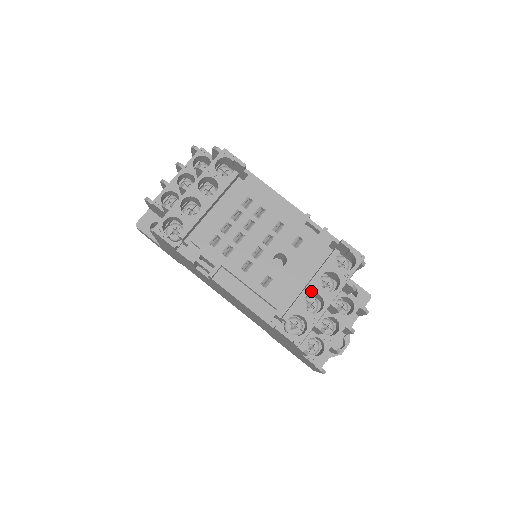
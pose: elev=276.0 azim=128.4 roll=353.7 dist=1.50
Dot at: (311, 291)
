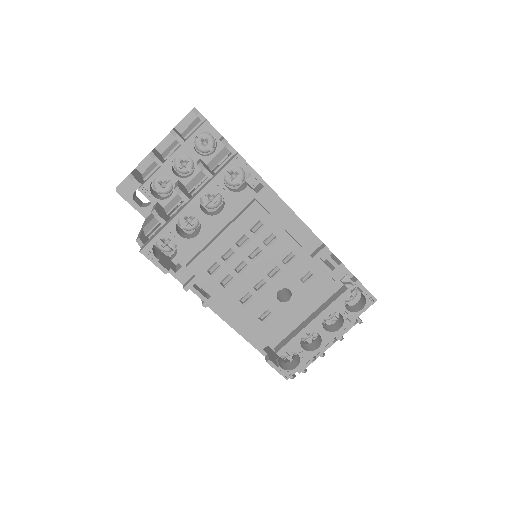
Dot at: (311, 330)
